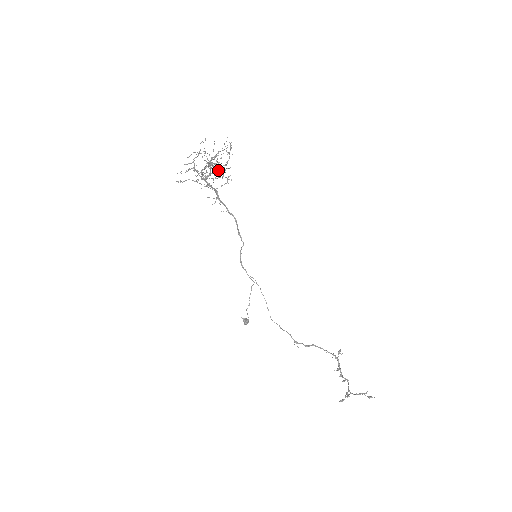
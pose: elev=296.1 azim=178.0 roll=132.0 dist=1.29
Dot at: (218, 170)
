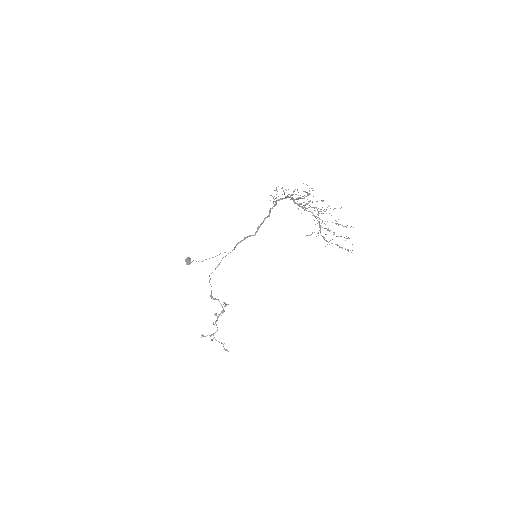
Dot at: (314, 216)
